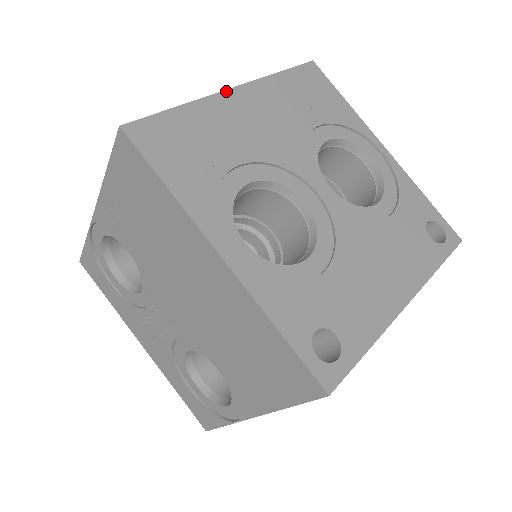
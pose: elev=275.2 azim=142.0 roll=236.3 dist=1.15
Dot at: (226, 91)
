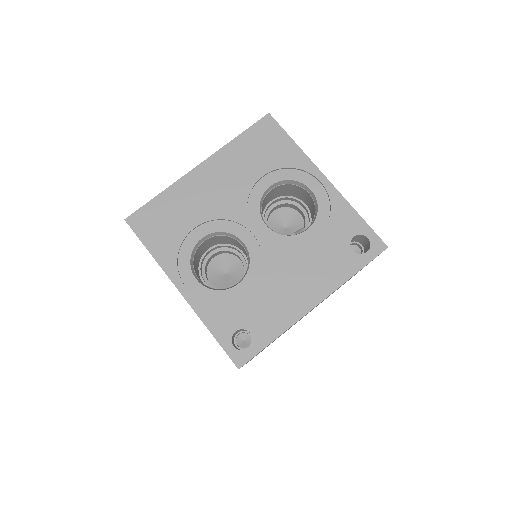
Dot at: (192, 170)
